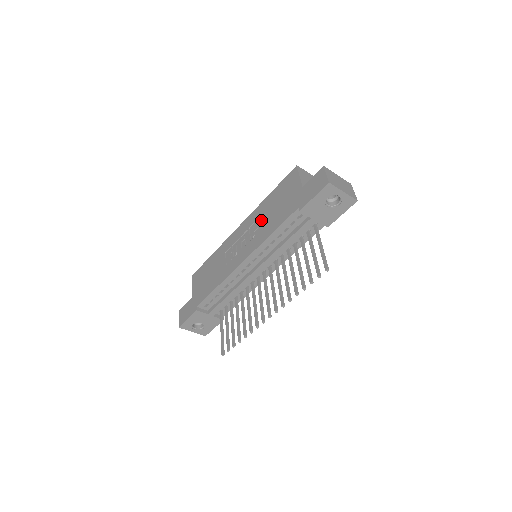
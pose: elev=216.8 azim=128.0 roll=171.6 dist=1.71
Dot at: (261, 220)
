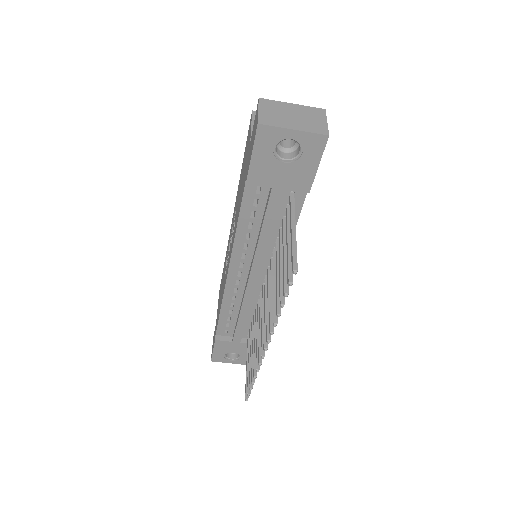
Dot at: (236, 207)
